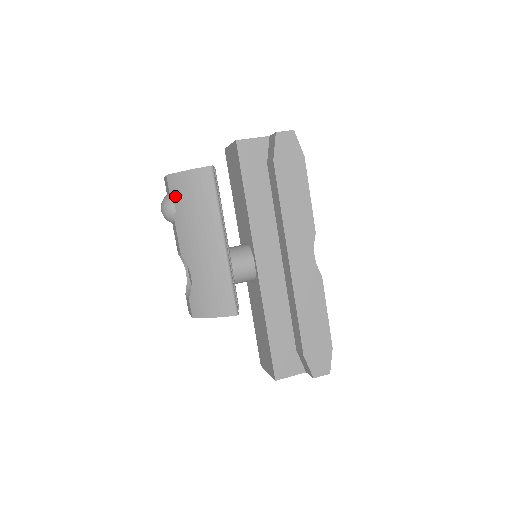
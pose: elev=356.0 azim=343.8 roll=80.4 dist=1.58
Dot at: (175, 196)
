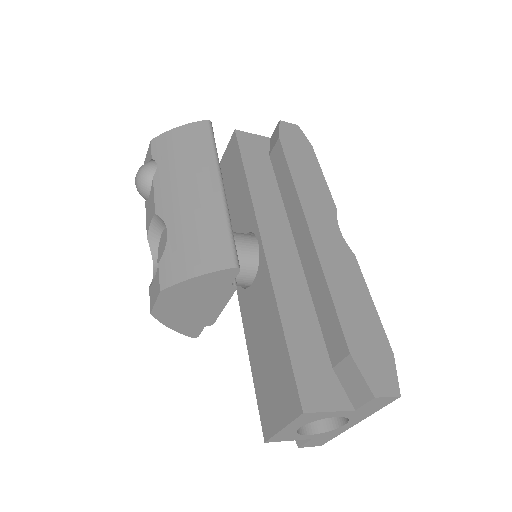
Dot at: (159, 154)
